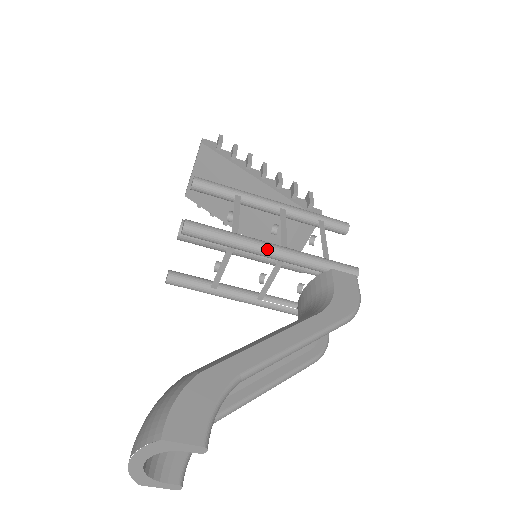
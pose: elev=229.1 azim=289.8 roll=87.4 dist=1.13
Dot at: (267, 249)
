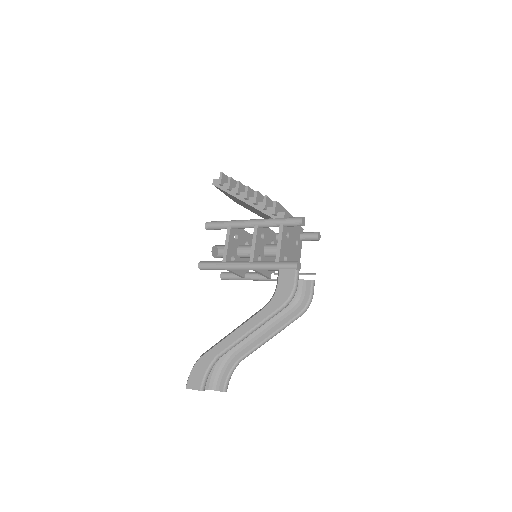
Dot at: (240, 268)
